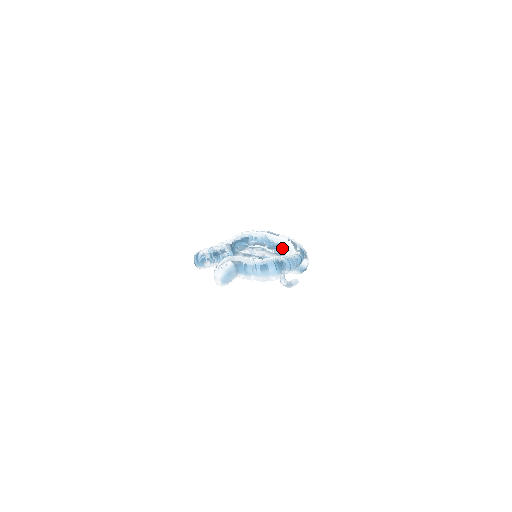
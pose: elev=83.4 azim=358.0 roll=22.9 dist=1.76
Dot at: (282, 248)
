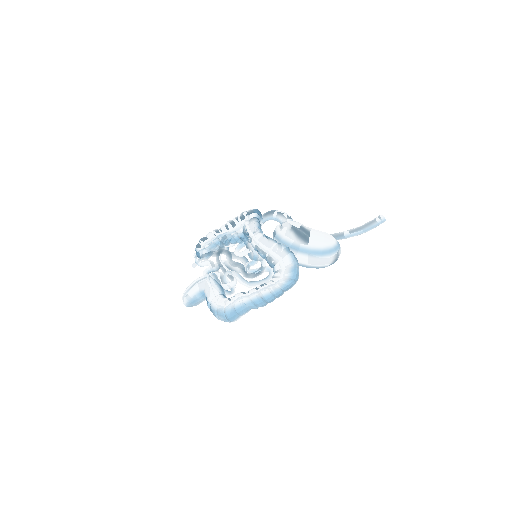
Dot at: (273, 265)
